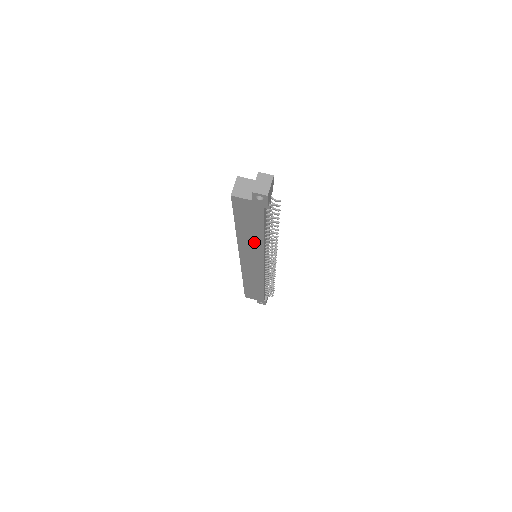
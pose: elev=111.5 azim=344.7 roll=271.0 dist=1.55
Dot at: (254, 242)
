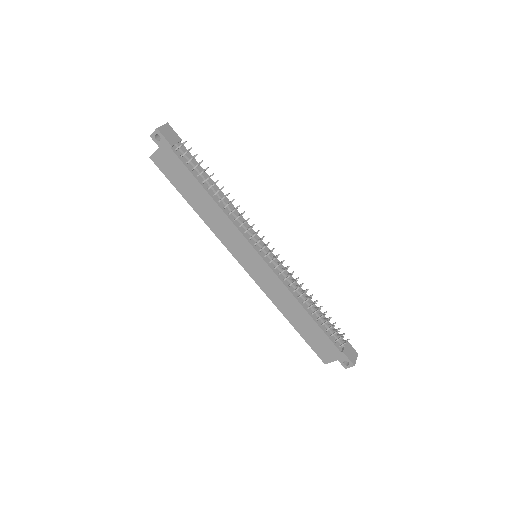
Dot at: (215, 215)
